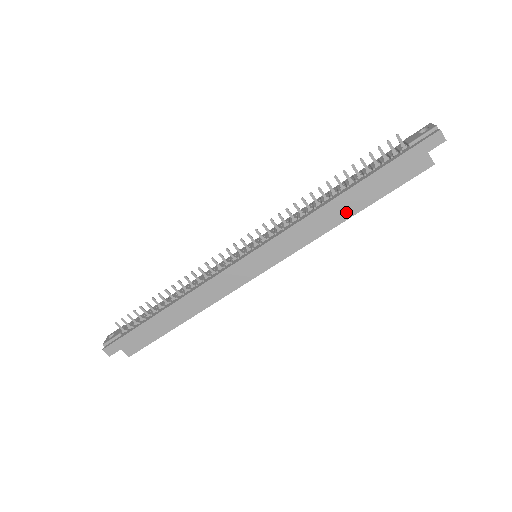
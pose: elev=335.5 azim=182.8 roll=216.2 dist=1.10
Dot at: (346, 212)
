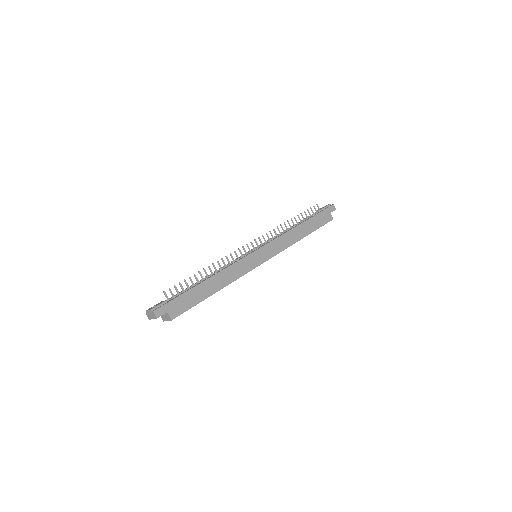
Dot at: (302, 234)
